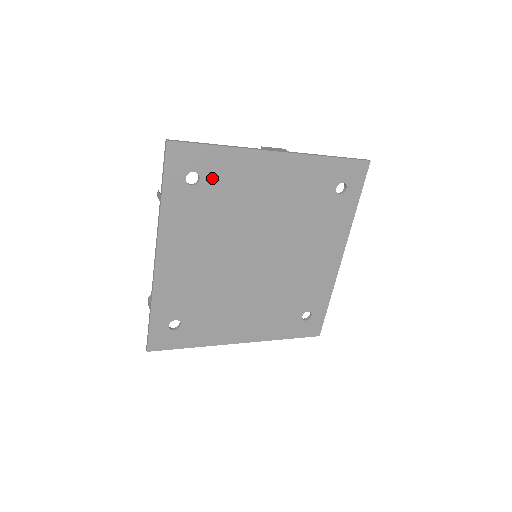
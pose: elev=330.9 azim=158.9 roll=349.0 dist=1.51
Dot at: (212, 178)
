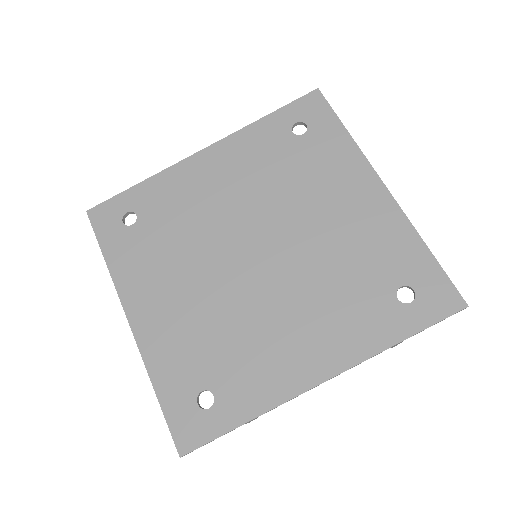
Dot at: (312, 144)
